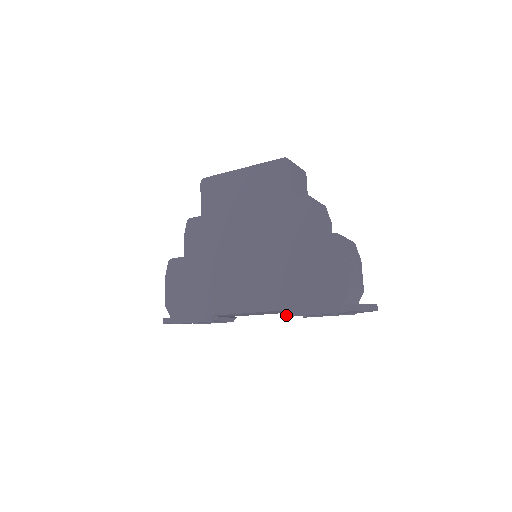
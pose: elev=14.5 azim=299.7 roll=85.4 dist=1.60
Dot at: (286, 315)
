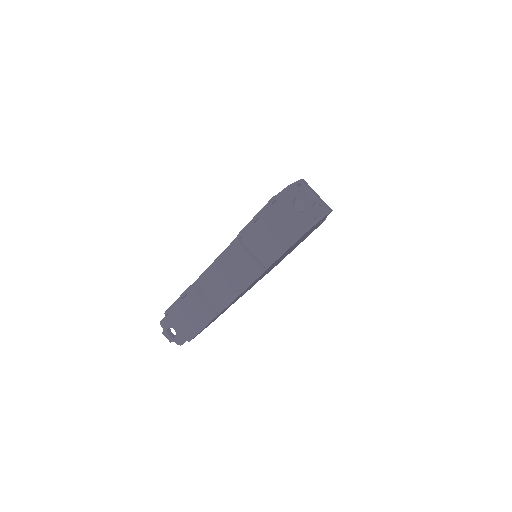
Dot at: (237, 235)
